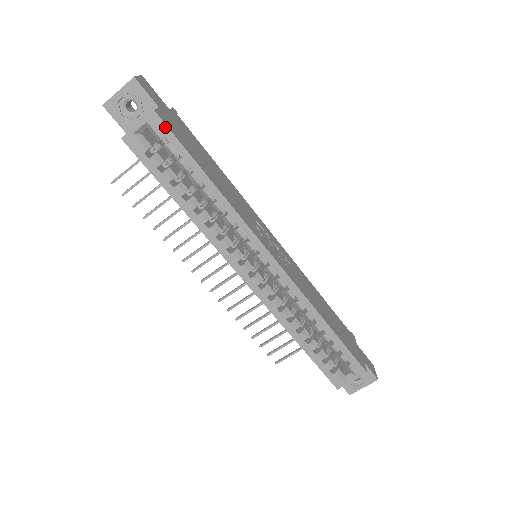
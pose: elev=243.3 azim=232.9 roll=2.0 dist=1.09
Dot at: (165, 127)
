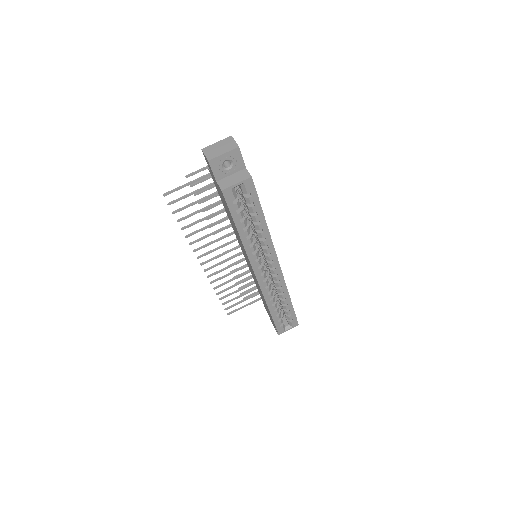
Dot at: (254, 187)
